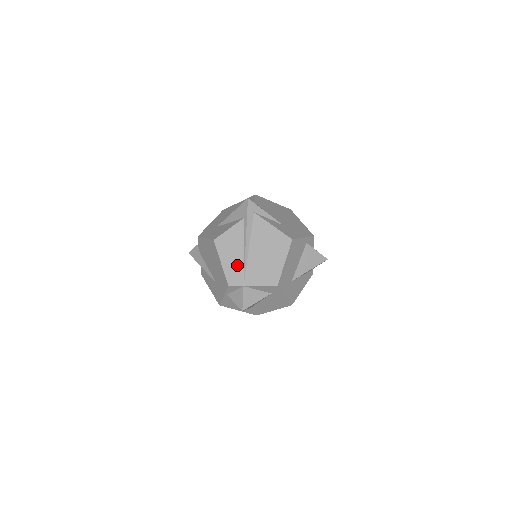
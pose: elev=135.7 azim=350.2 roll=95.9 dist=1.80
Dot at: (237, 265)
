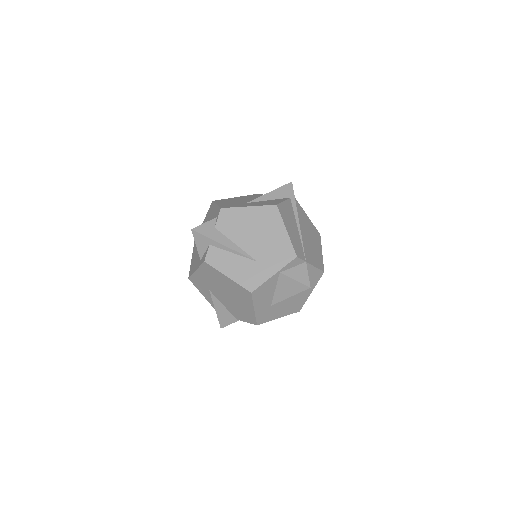
Dot at: (297, 238)
